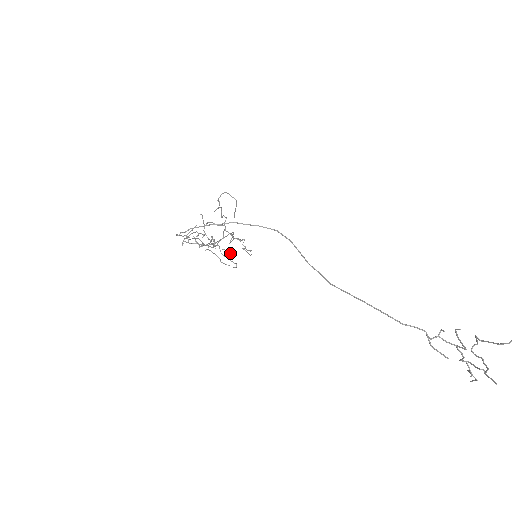
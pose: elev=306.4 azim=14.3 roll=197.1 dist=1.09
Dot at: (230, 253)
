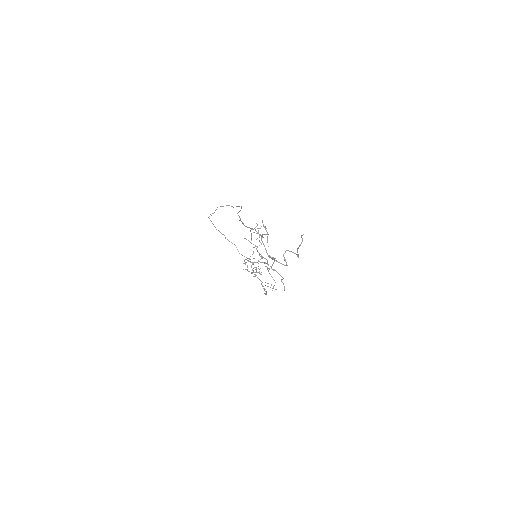
Dot at: (260, 273)
